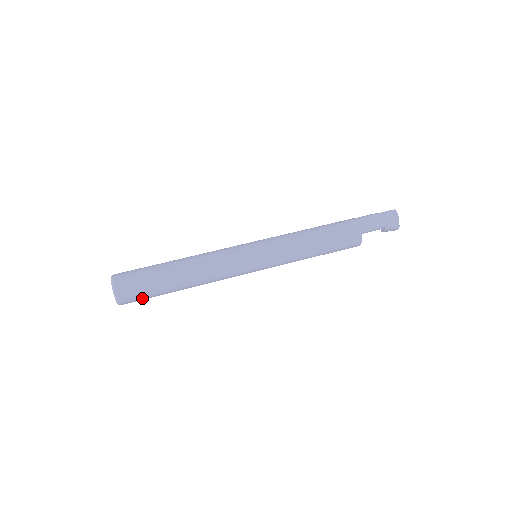
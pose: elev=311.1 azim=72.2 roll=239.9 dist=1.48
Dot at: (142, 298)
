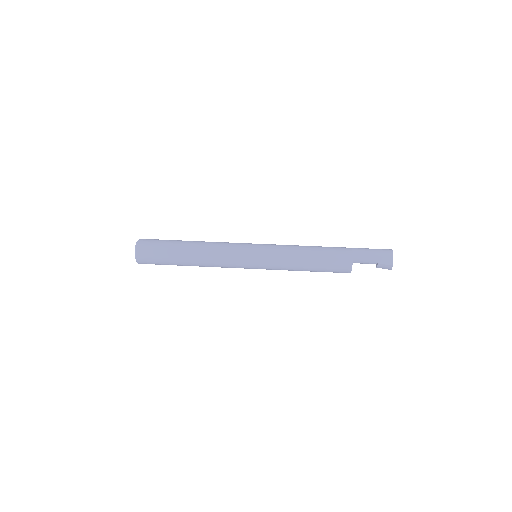
Dot at: (155, 261)
